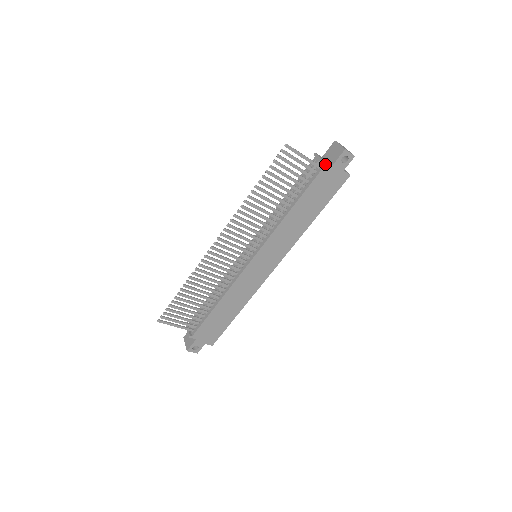
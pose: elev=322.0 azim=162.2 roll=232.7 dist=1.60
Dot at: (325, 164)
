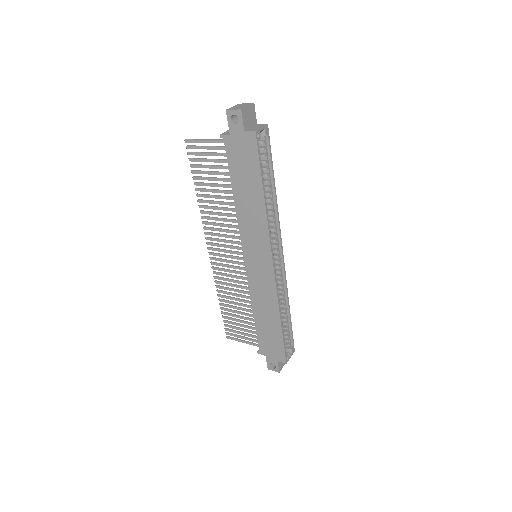
Dot at: (223, 136)
